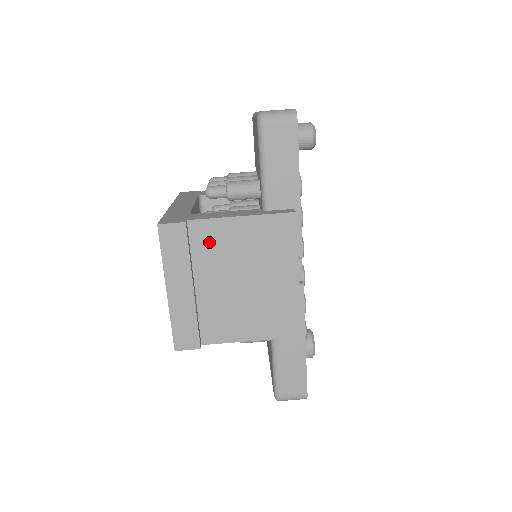
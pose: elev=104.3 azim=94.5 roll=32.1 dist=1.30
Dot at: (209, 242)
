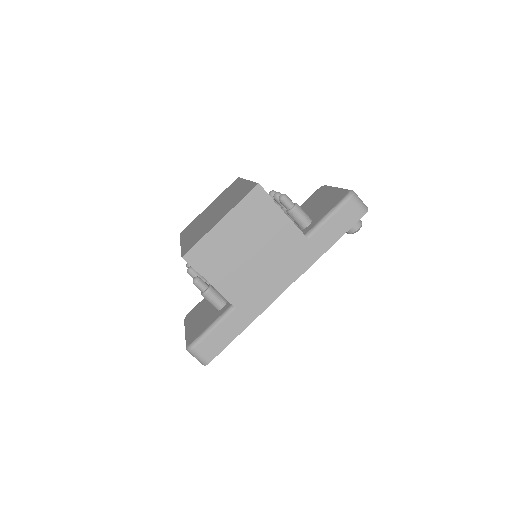
Dot at: (268, 221)
